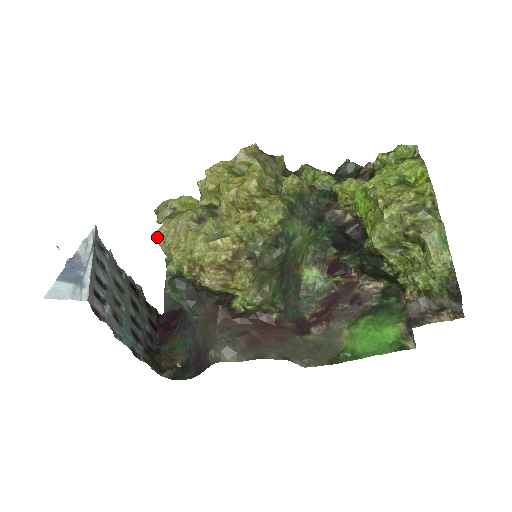
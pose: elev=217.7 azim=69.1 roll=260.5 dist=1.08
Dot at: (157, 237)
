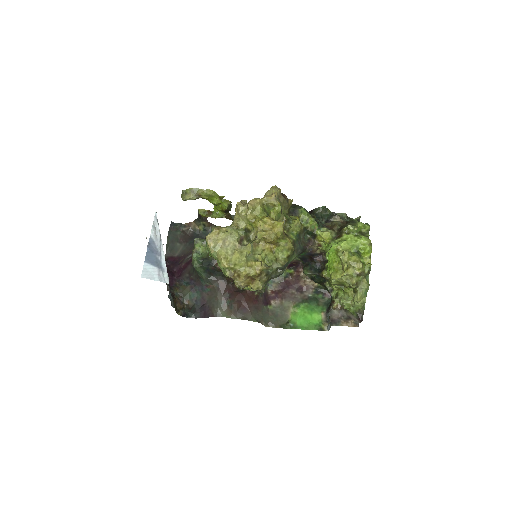
Dot at: (209, 242)
